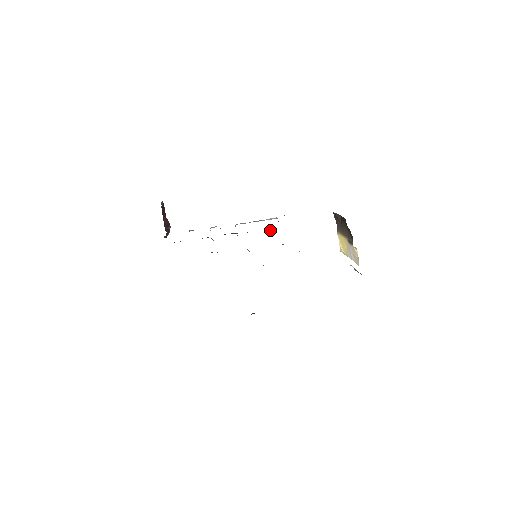
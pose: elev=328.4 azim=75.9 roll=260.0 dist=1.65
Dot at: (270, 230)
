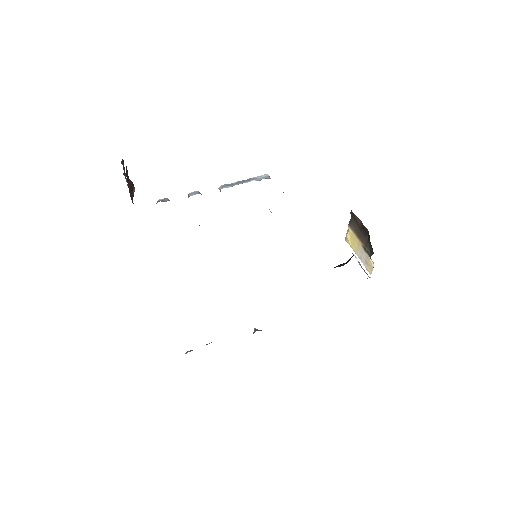
Dot at: occluded
